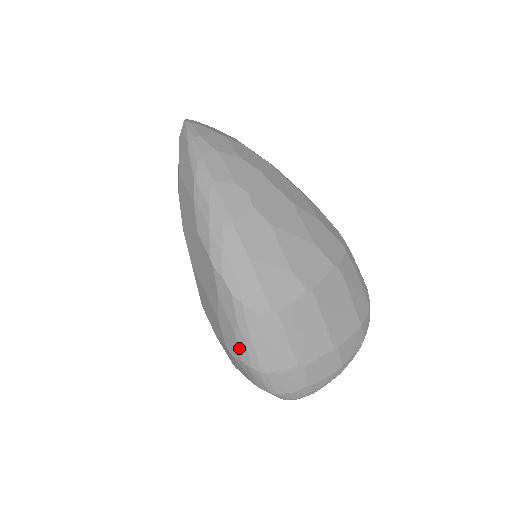
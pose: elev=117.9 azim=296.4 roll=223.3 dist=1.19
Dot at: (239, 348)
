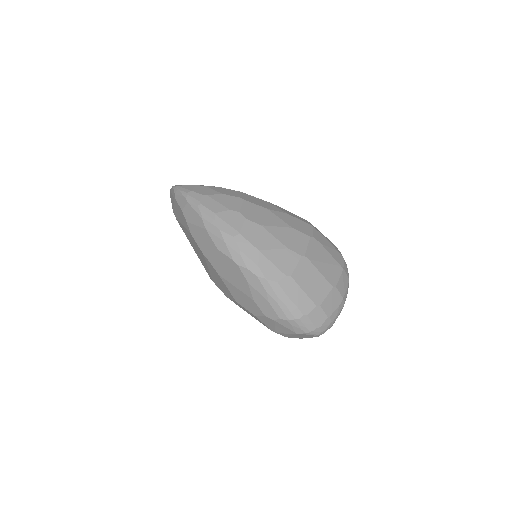
Dot at: (275, 310)
